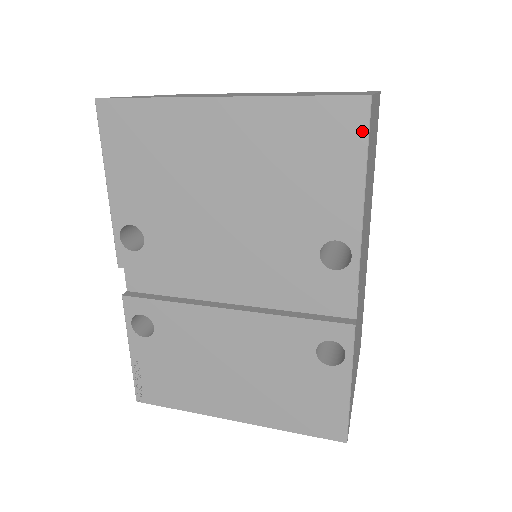
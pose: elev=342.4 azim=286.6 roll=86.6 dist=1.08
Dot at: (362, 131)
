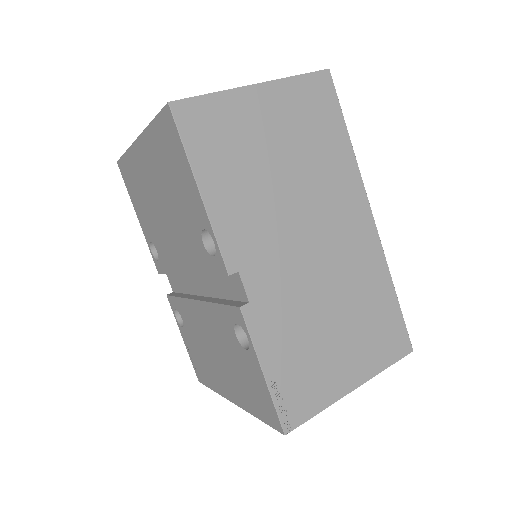
Dot at: (176, 133)
